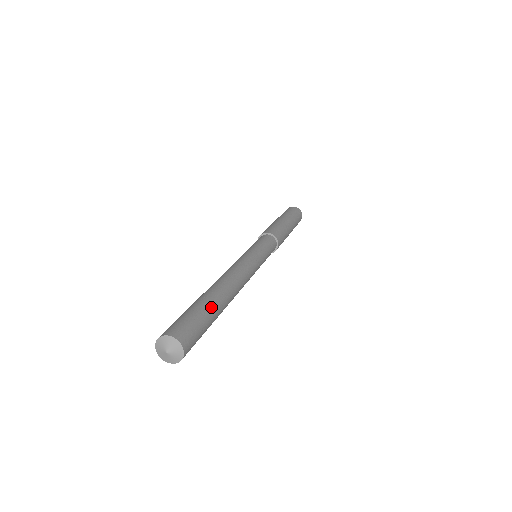
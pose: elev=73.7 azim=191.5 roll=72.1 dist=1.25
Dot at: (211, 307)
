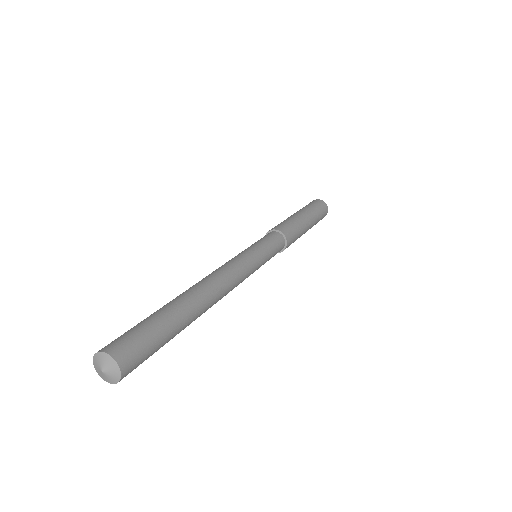
Dot at: (177, 328)
